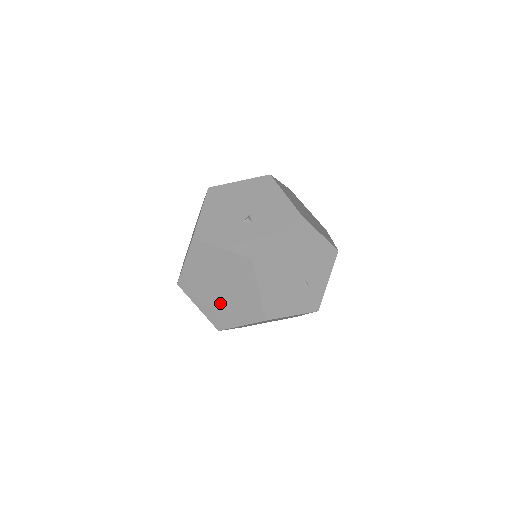
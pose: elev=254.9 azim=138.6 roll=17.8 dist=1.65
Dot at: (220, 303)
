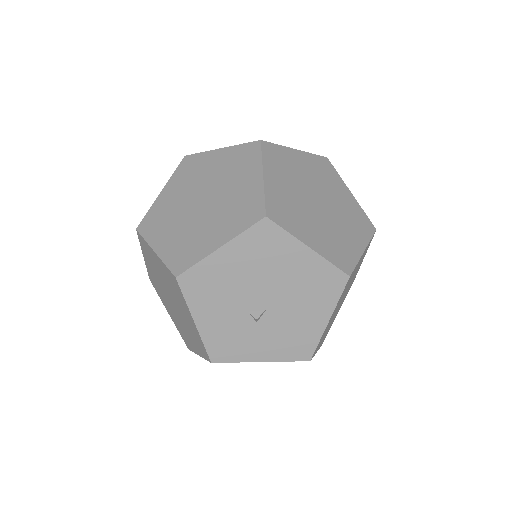
Dot at: (164, 293)
